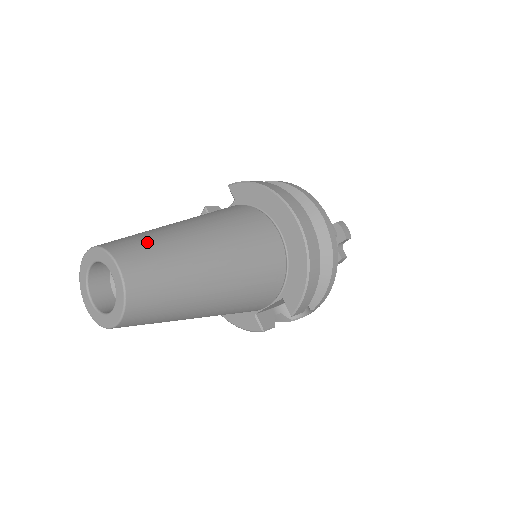
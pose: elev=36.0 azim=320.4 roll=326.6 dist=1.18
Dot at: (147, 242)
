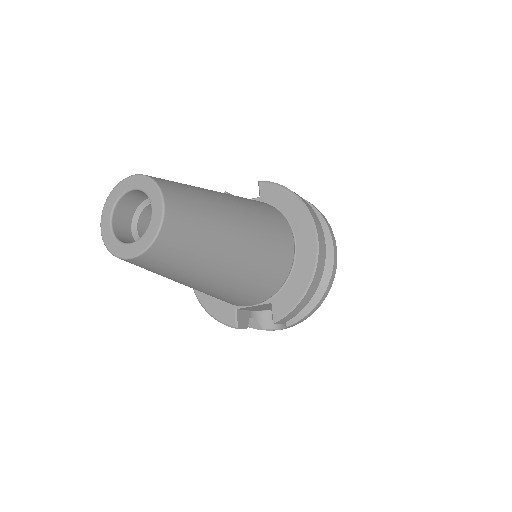
Dot at: (191, 193)
